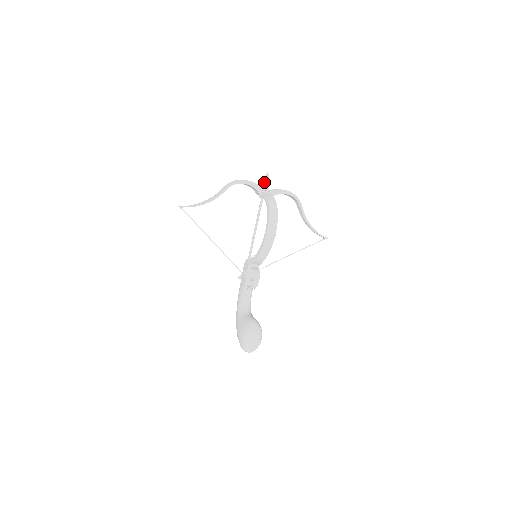
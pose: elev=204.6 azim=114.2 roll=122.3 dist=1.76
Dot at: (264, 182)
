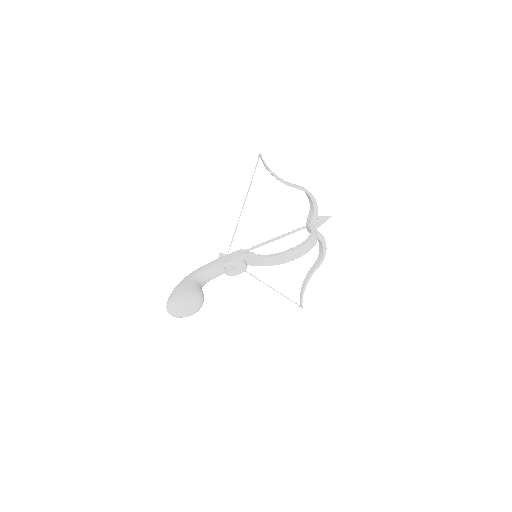
Dot at: (321, 219)
